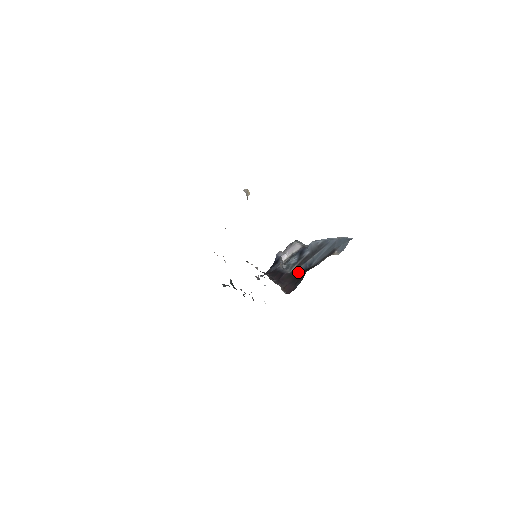
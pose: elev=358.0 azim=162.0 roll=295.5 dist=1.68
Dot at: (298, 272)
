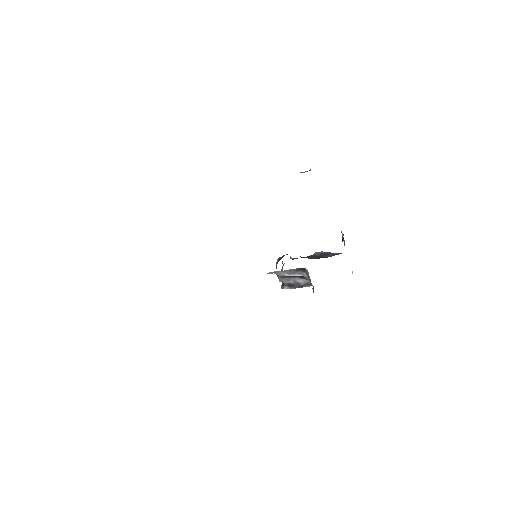
Dot at: (317, 258)
